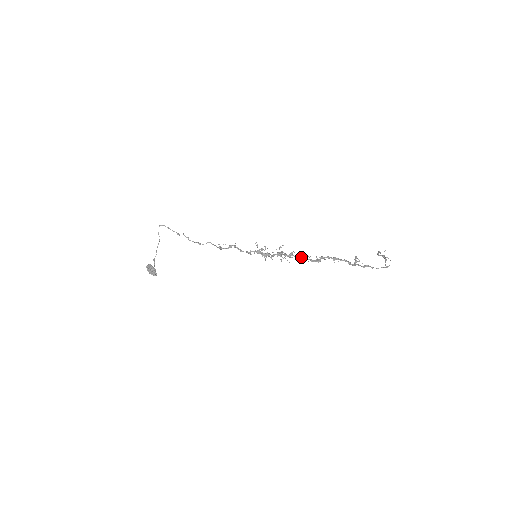
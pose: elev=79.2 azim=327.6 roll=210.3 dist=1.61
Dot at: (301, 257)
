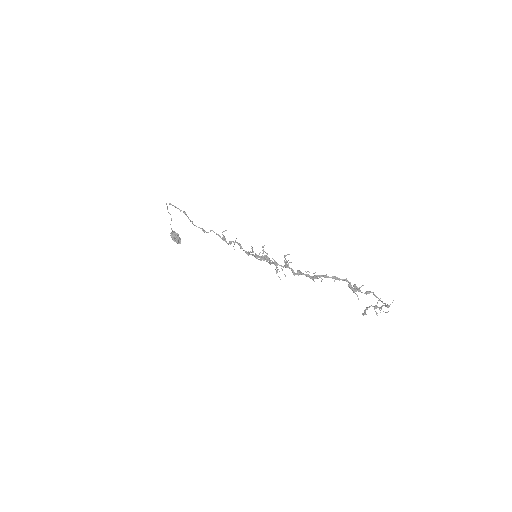
Dot at: (297, 271)
